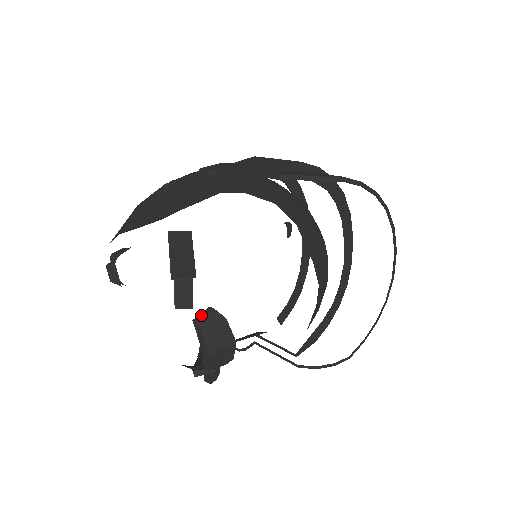
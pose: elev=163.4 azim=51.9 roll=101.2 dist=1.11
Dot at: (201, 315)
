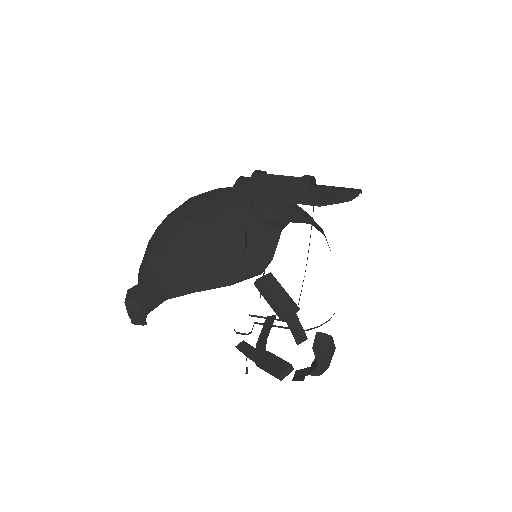
Dot at: (317, 342)
